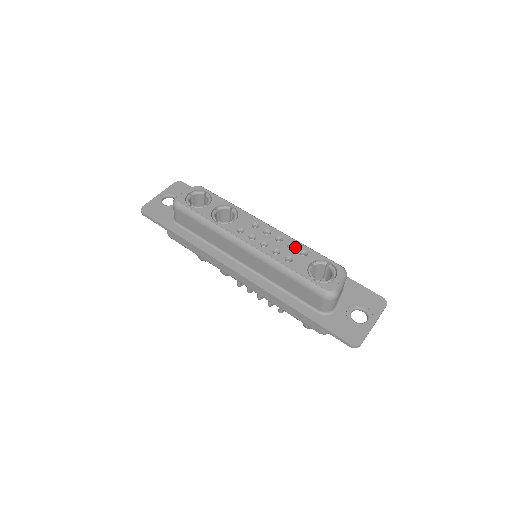
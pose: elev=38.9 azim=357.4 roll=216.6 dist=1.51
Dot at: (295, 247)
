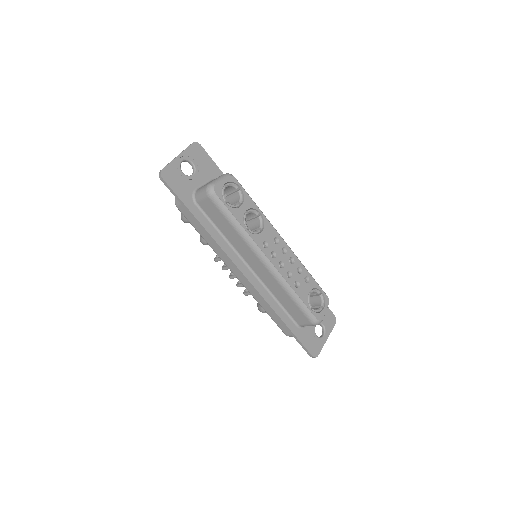
Dot at: (302, 272)
